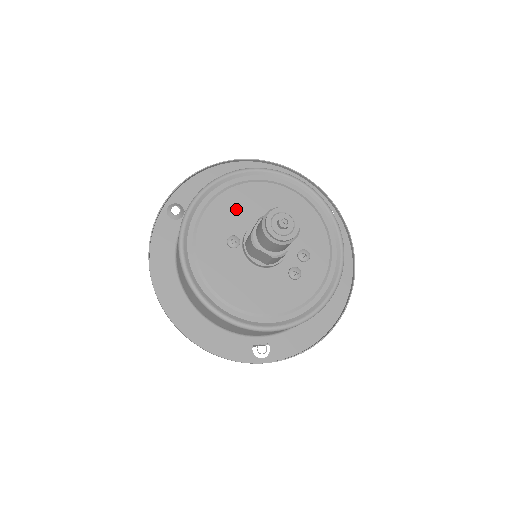
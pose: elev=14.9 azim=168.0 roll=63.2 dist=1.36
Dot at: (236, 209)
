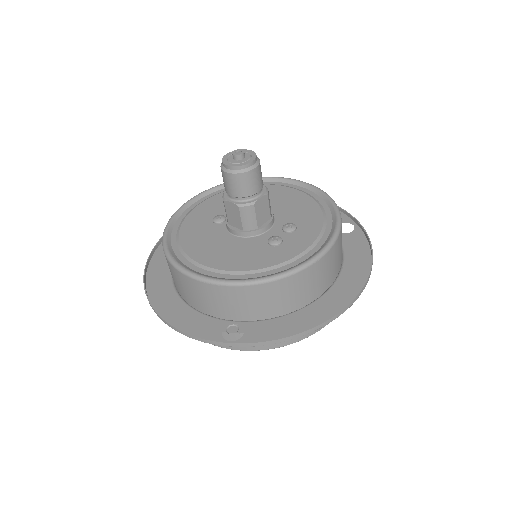
Dot at: occluded
